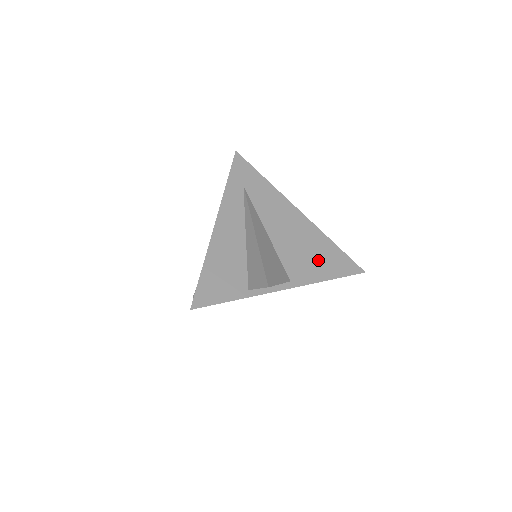
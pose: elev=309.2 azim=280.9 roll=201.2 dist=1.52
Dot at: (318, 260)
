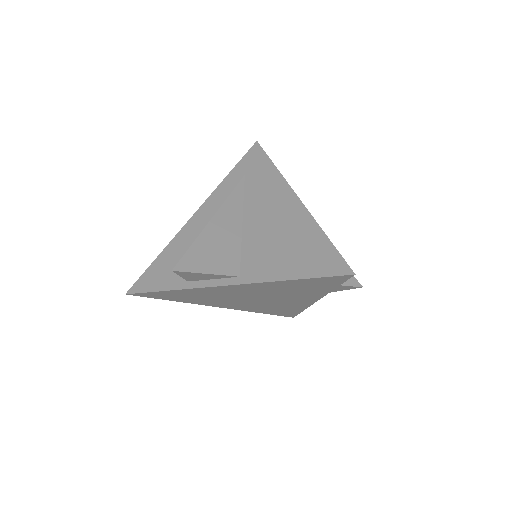
Dot at: (290, 254)
